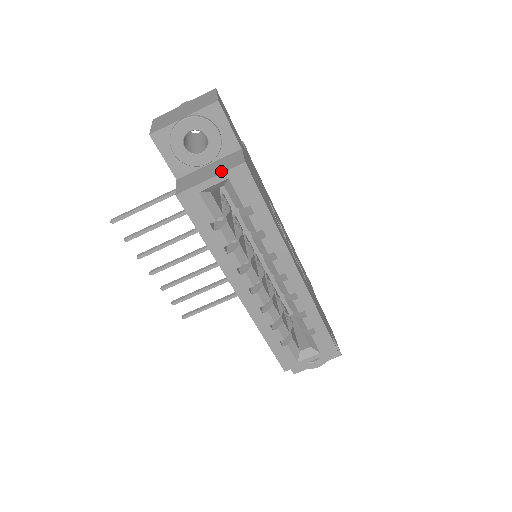
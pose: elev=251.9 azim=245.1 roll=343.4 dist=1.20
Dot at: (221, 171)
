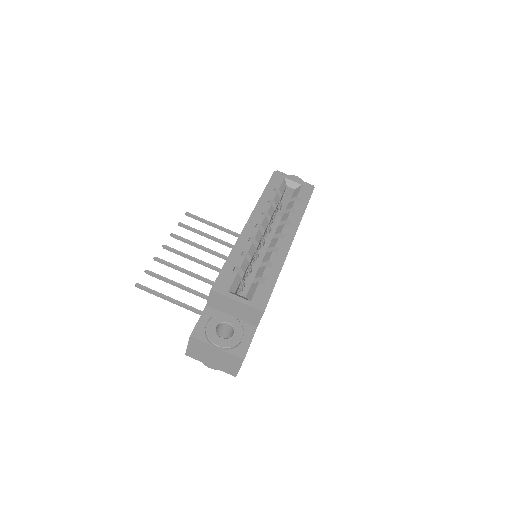
Dot at: (301, 183)
